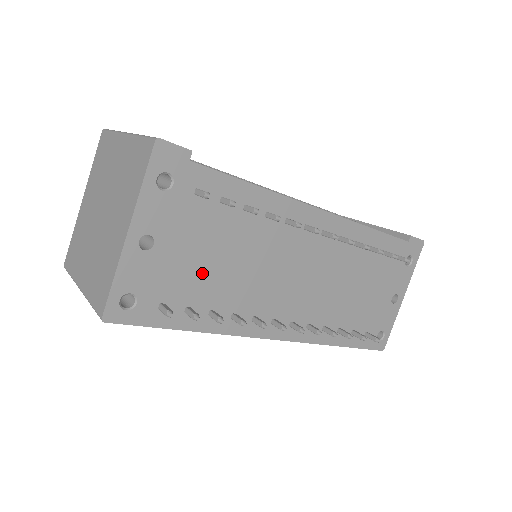
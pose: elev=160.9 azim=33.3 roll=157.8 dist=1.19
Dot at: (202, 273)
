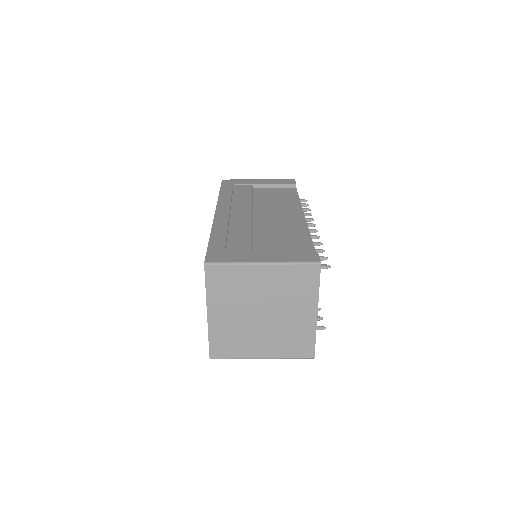
Dot at: occluded
